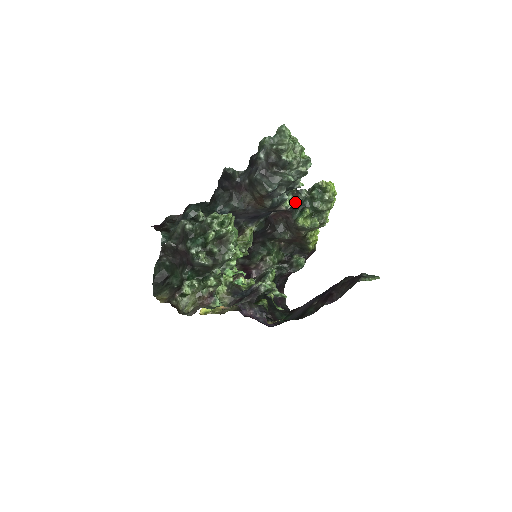
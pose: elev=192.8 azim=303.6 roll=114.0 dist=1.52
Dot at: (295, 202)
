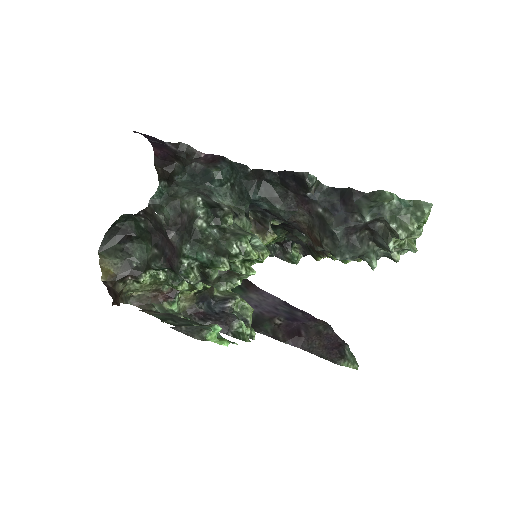
Dot at: occluded
